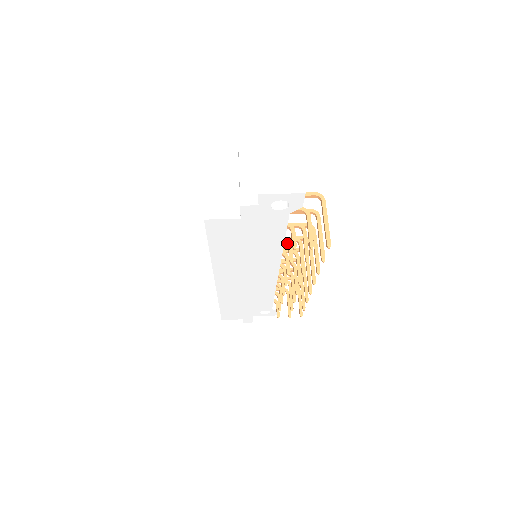
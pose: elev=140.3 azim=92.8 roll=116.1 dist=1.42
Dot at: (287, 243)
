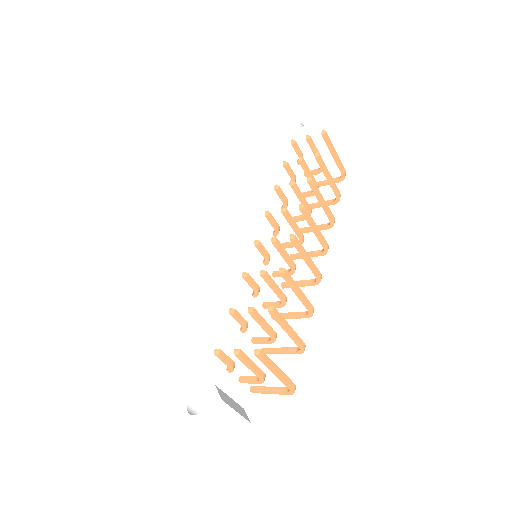
Dot at: (292, 178)
